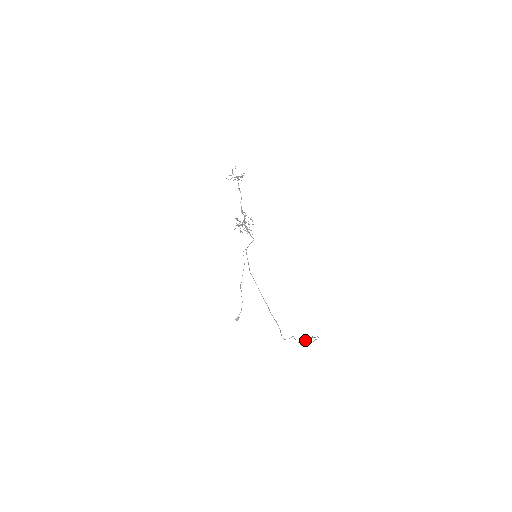
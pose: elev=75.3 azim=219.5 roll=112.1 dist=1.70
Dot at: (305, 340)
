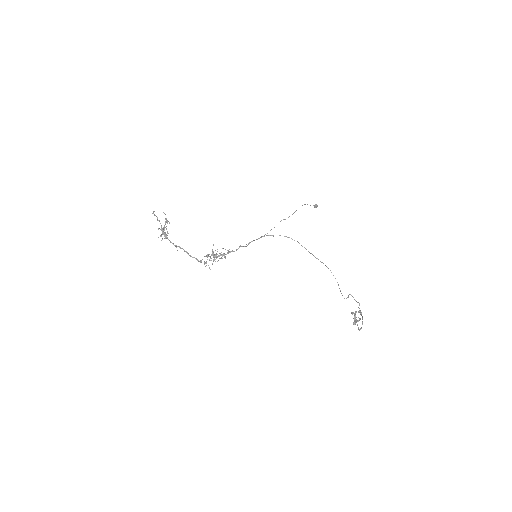
Dot at: occluded
